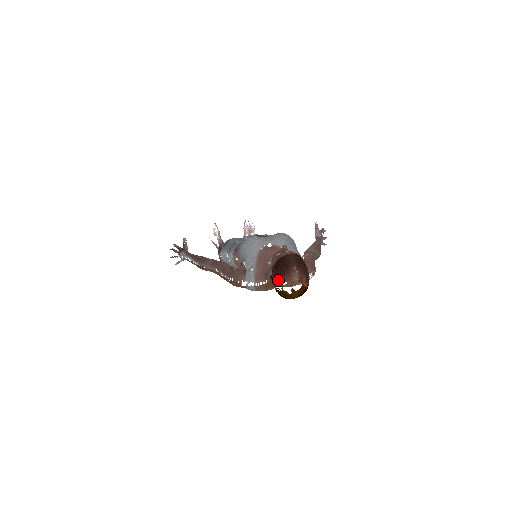
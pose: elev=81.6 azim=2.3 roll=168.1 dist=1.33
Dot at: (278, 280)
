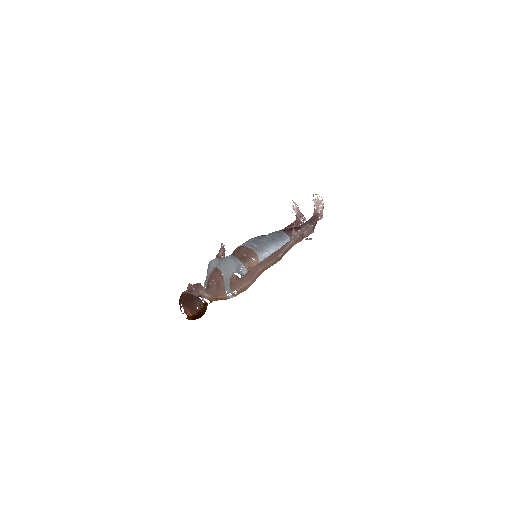
Dot at: occluded
